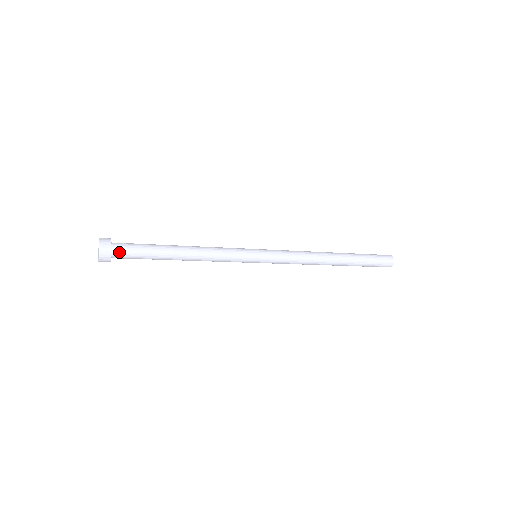
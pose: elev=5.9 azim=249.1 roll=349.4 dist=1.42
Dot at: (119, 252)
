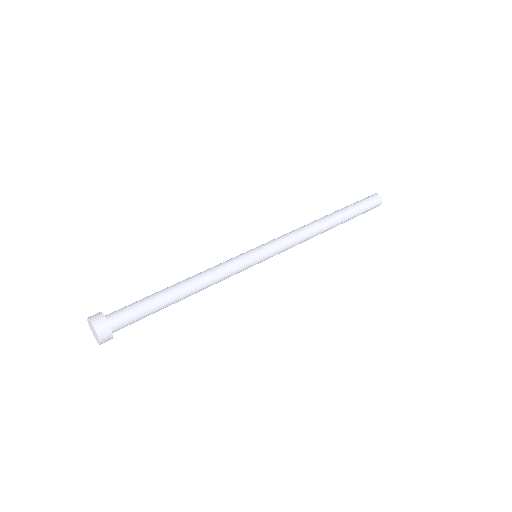
Dot at: (120, 328)
